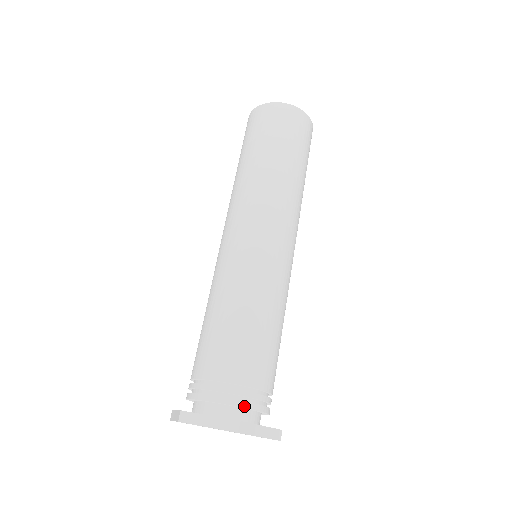
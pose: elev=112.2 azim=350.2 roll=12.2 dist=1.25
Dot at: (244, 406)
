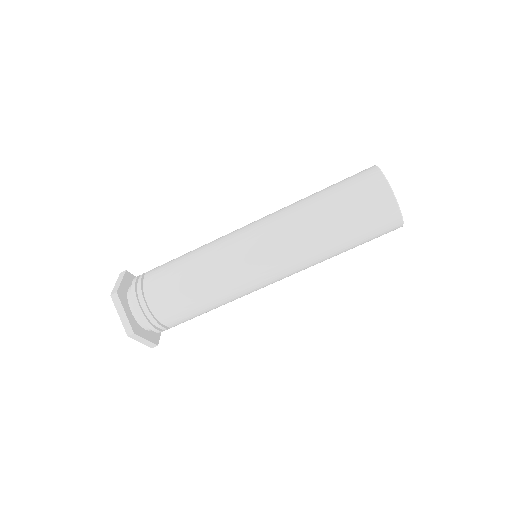
Dot at: (147, 324)
